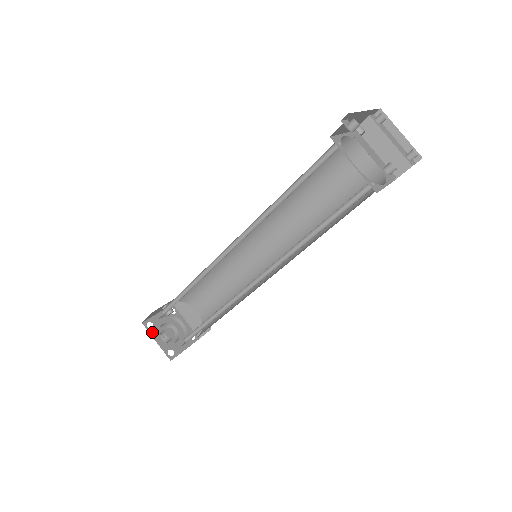
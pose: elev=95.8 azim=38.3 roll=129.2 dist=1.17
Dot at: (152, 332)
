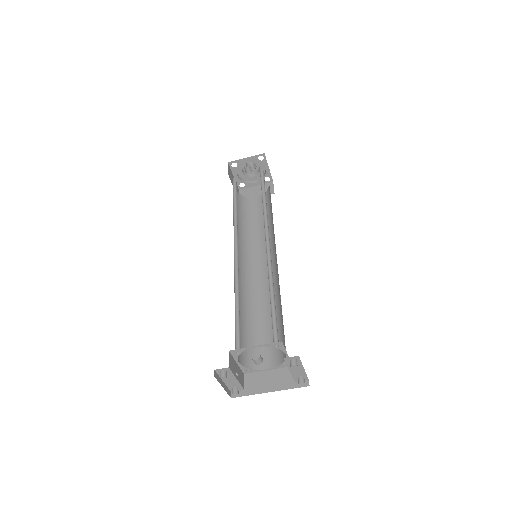
Dot at: (233, 170)
